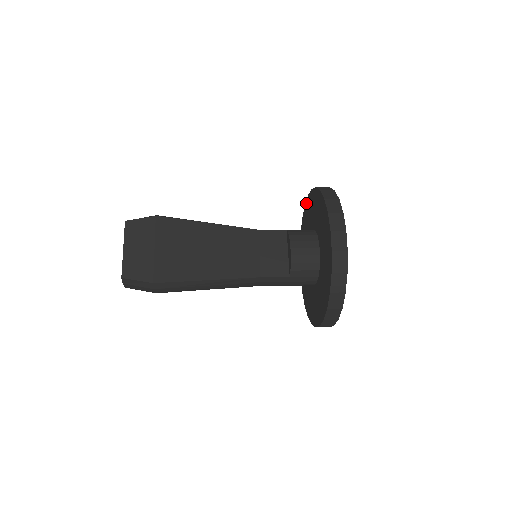
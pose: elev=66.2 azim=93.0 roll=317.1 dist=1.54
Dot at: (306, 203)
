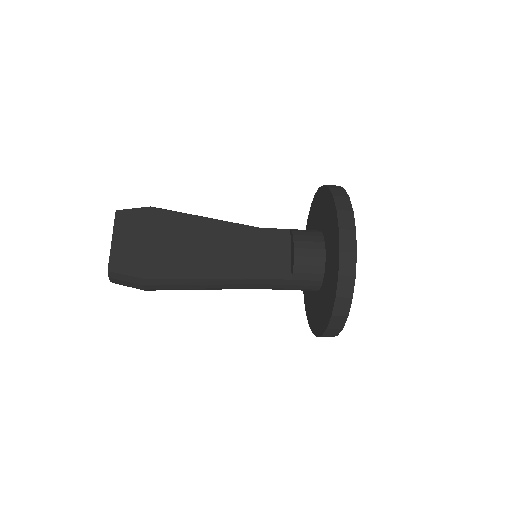
Dot at: (312, 203)
